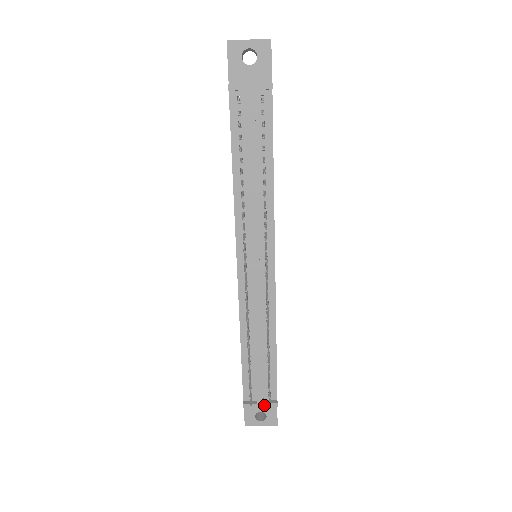
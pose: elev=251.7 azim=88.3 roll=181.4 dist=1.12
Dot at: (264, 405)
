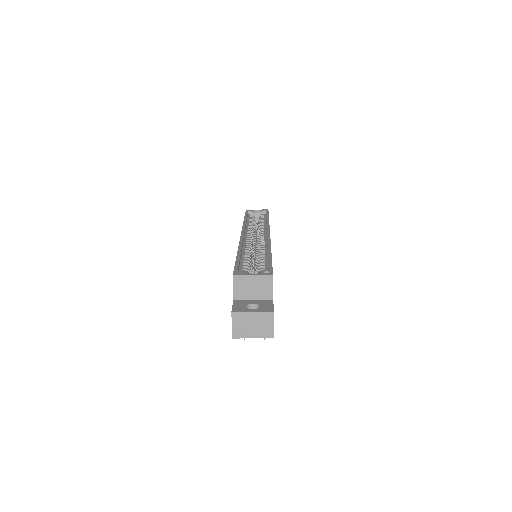
Dot at: occluded
